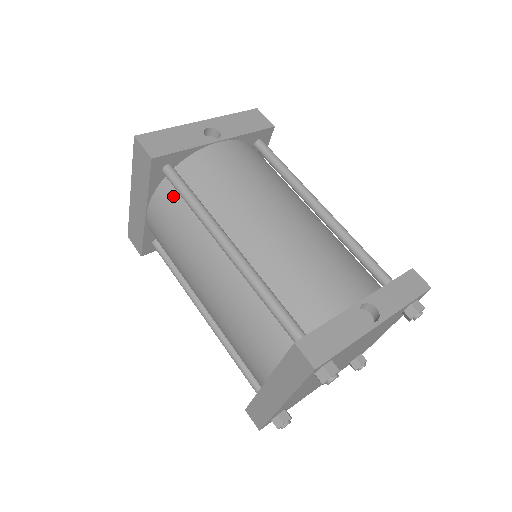
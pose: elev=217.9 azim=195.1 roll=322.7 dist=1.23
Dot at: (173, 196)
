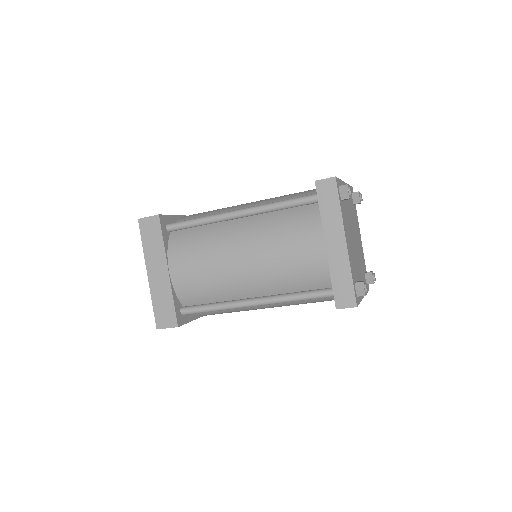
Dot at: (183, 236)
